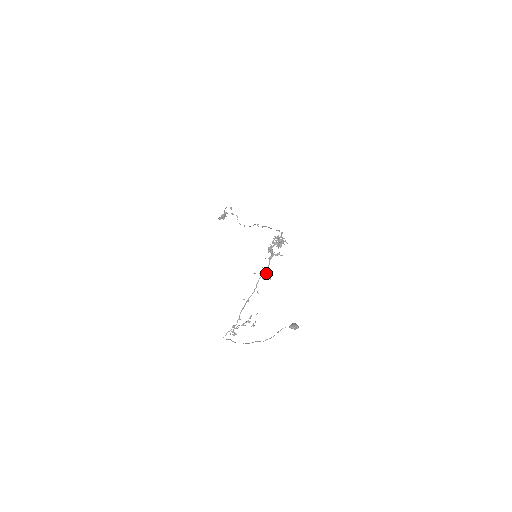
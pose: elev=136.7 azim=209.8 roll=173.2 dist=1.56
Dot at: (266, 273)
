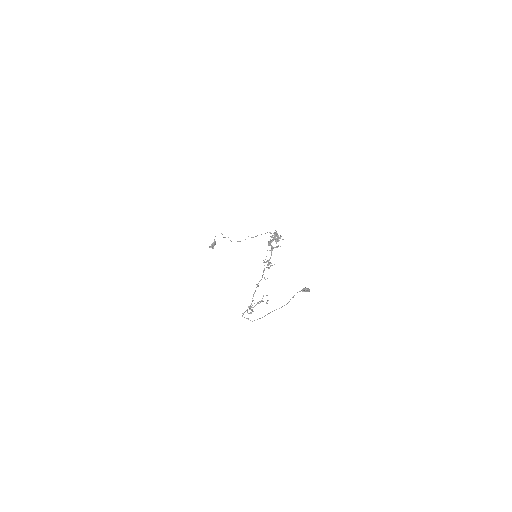
Dot at: (269, 263)
